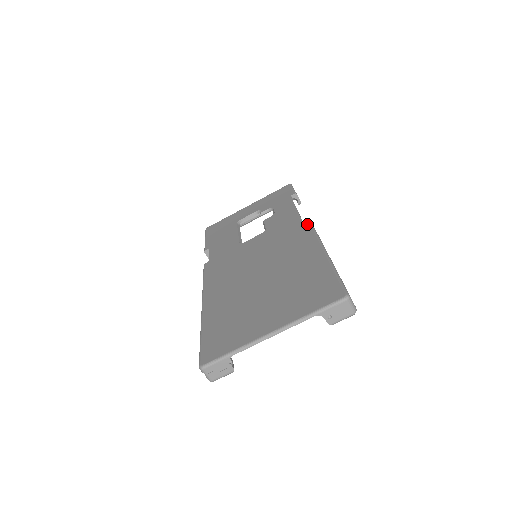
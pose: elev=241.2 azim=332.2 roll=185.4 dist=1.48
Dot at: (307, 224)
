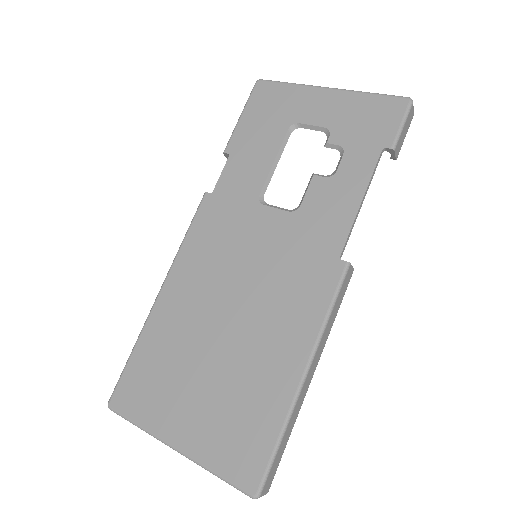
Dot at: (336, 277)
